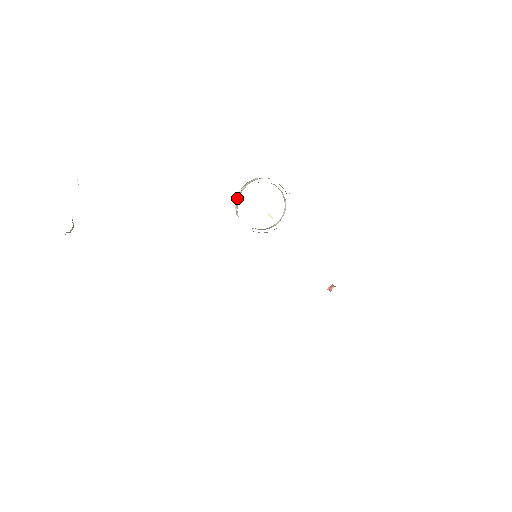
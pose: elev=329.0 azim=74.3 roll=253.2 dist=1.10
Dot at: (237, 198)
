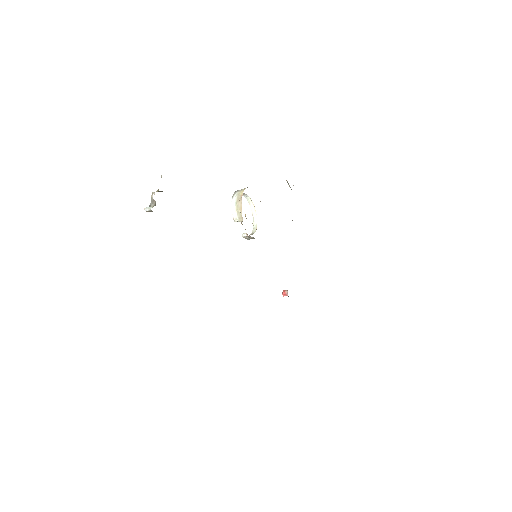
Dot at: (234, 204)
